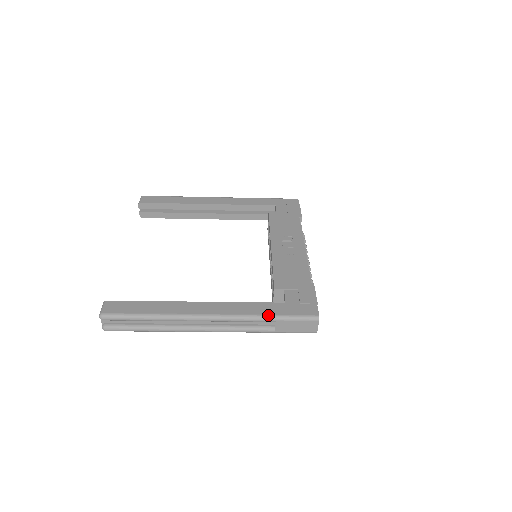
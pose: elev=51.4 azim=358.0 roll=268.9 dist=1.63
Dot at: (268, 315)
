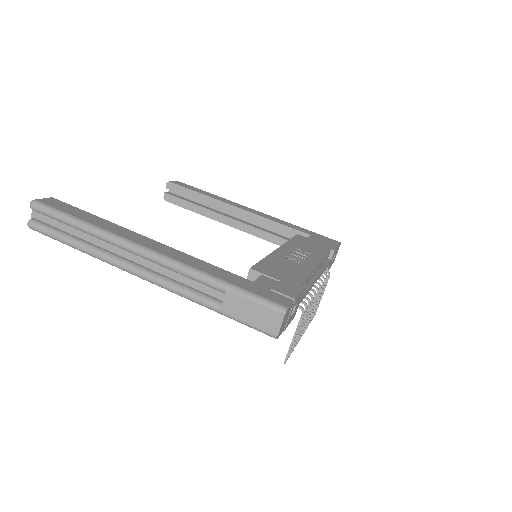
Dot at: (220, 278)
